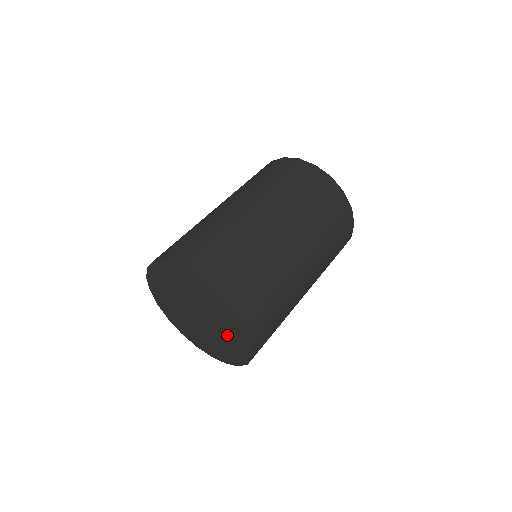
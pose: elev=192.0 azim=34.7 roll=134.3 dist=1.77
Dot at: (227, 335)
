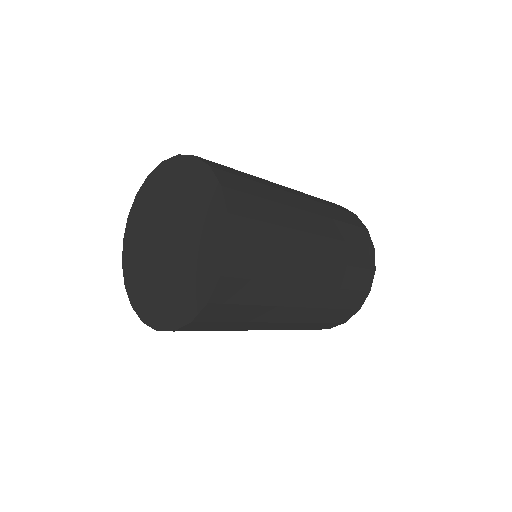
Dot at: (196, 252)
